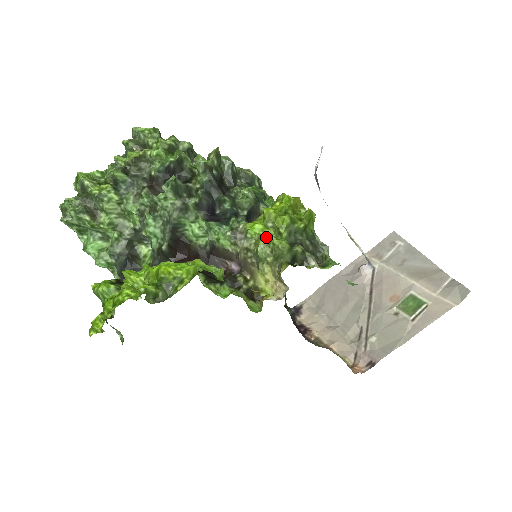
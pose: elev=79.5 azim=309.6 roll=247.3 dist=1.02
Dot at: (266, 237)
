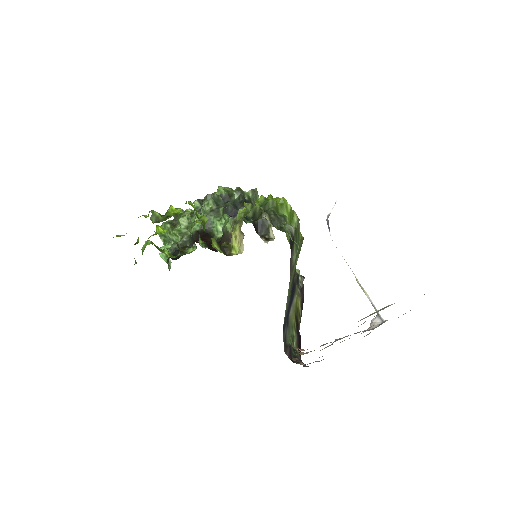
Dot at: occluded
